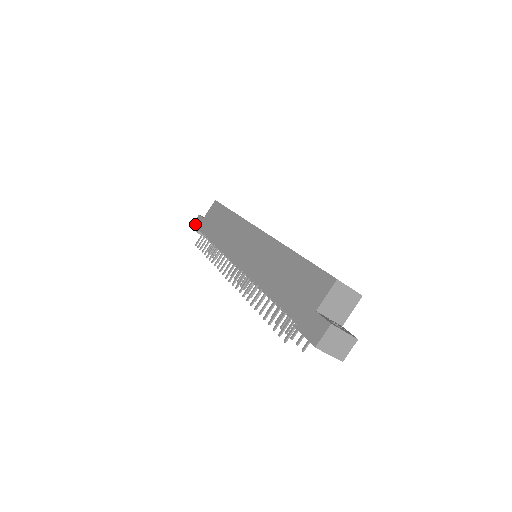
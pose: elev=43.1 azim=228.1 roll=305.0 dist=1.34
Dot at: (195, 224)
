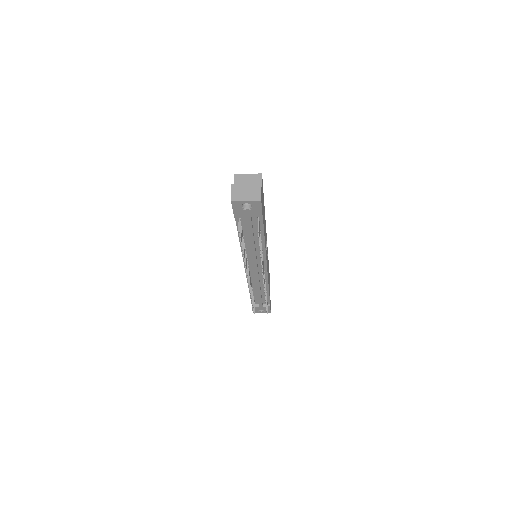
Dot at: occluded
